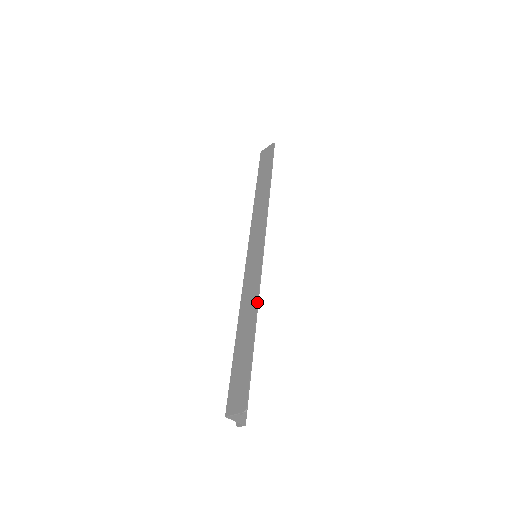
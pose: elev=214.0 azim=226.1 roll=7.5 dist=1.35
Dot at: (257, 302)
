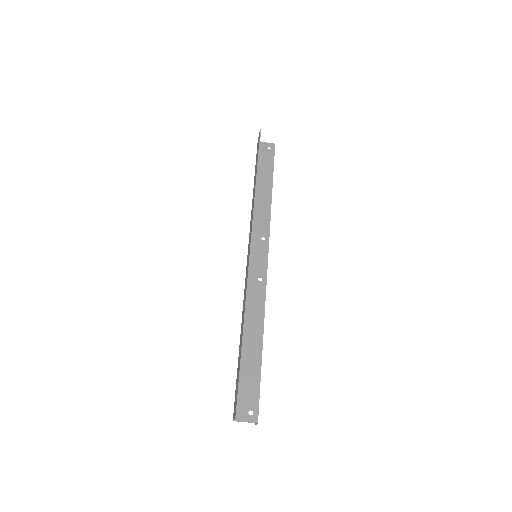
Dot at: (244, 308)
